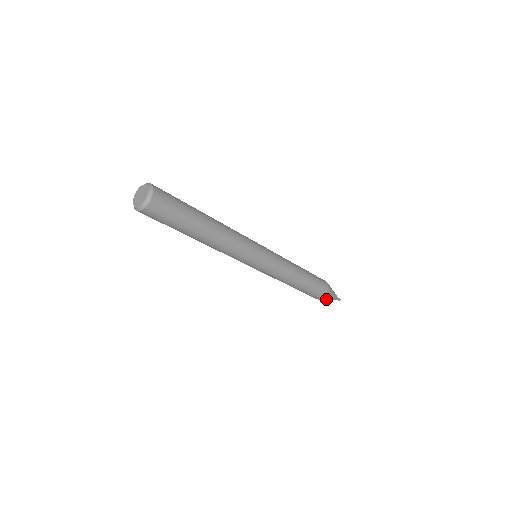
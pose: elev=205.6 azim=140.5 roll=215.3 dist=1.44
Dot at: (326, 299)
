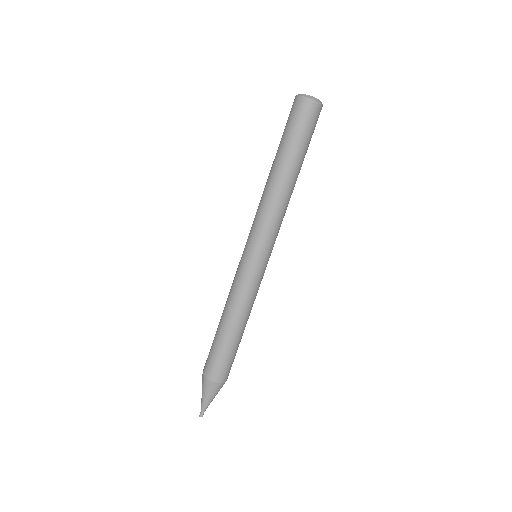
Dot at: (208, 389)
